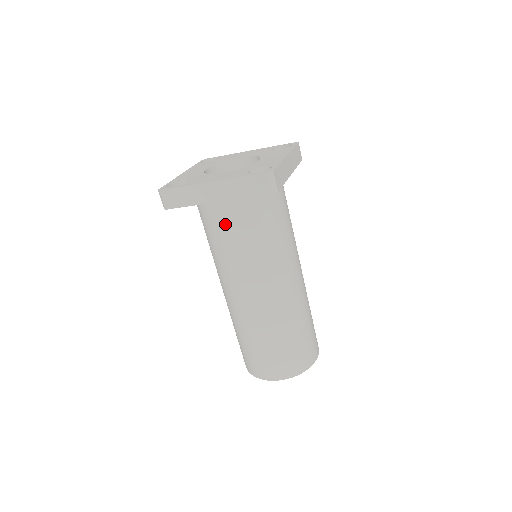
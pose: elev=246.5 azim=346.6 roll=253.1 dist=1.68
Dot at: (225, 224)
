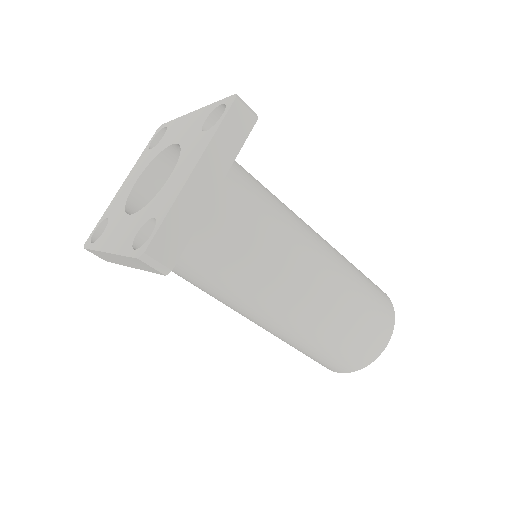
Dot at: occluded
